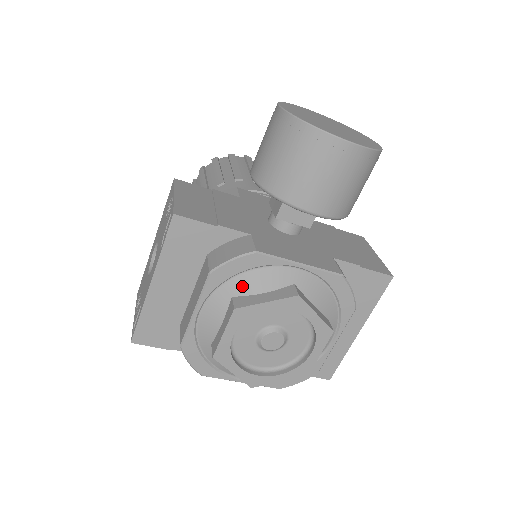
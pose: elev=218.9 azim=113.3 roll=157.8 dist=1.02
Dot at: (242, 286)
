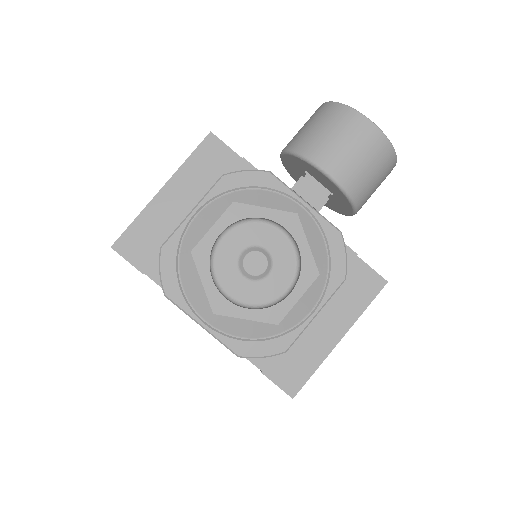
Dot at: (246, 198)
